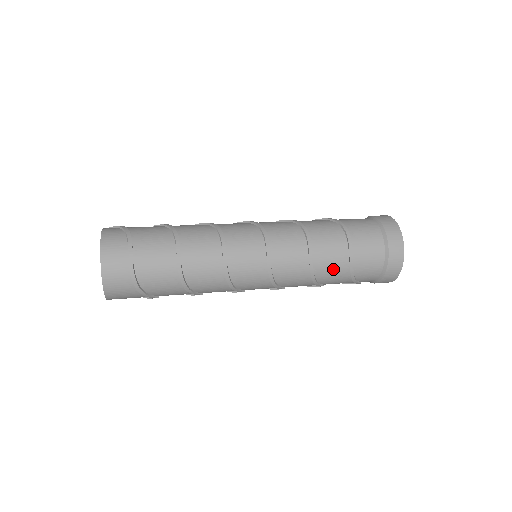
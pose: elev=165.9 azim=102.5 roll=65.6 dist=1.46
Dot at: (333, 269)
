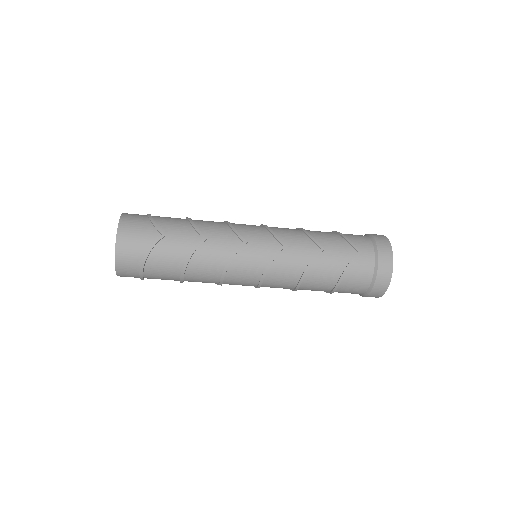
Dot at: (322, 233)
